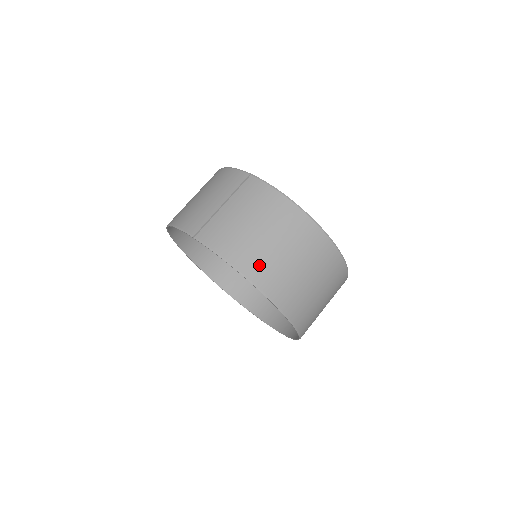
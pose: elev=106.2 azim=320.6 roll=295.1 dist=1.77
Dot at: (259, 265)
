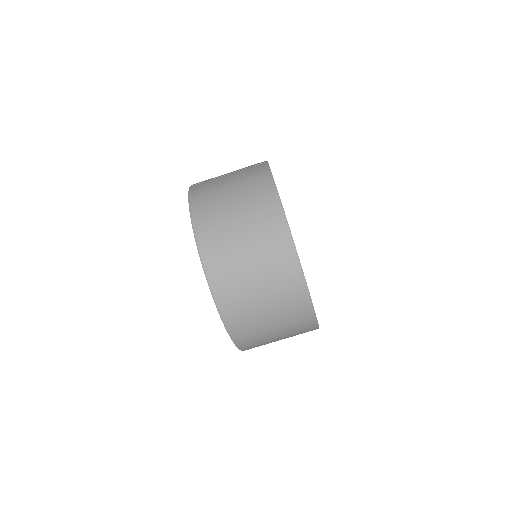
Dot at: (209, 218)
